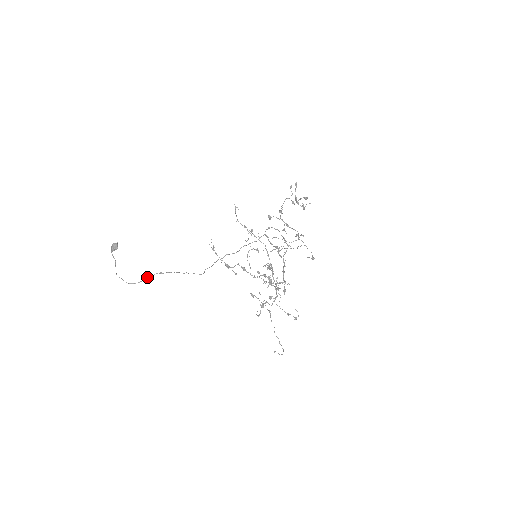
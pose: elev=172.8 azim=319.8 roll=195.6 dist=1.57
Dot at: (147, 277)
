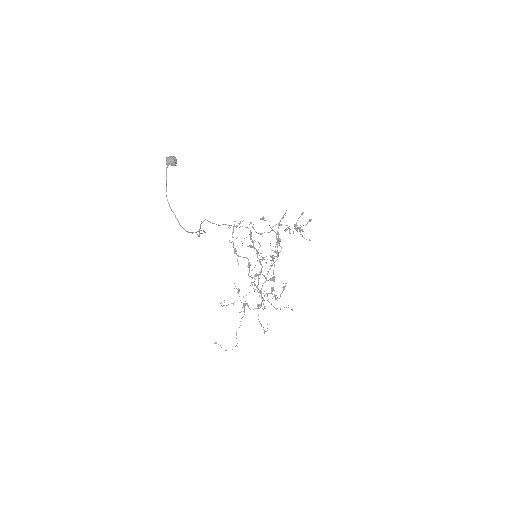
Dot at: (198, 231)
